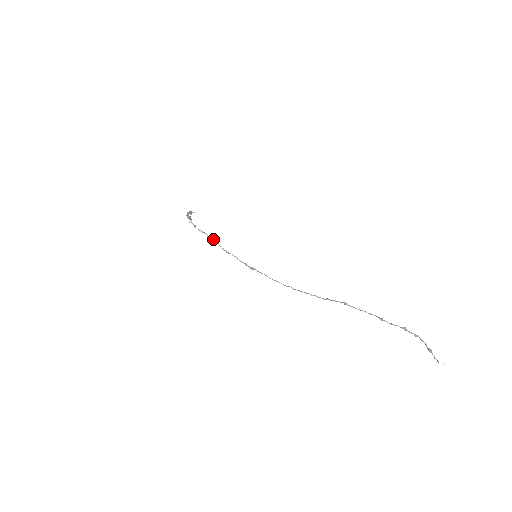
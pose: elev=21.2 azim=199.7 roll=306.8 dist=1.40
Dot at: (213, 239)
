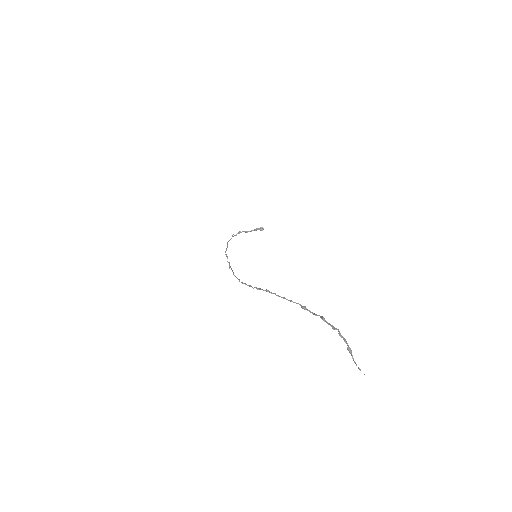
Dot at: (227, 246)
